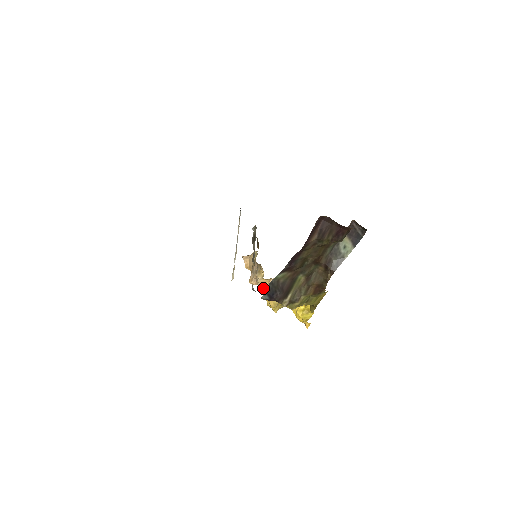
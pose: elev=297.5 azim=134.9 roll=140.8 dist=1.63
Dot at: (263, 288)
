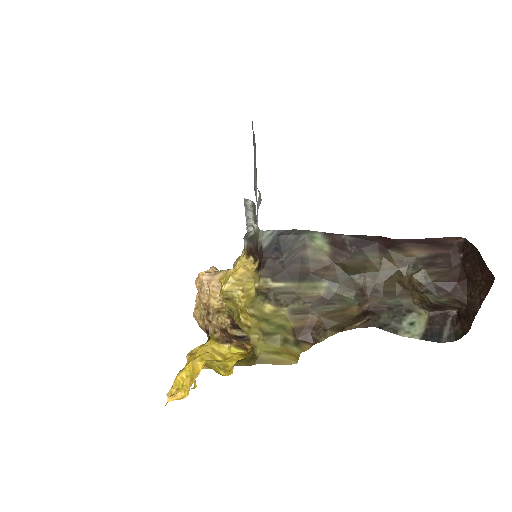
Dot at: occluded
